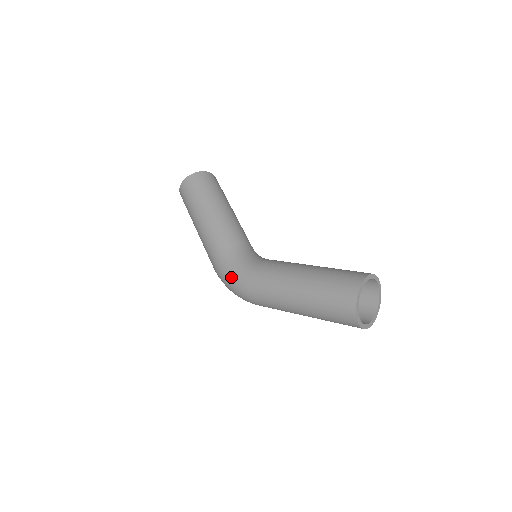
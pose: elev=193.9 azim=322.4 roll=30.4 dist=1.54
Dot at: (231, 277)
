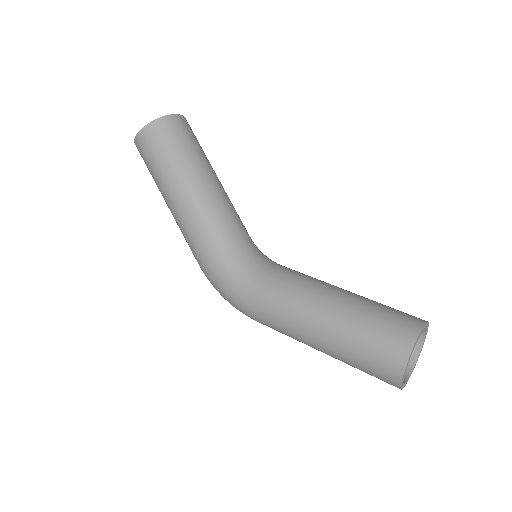
Dot at: (226, 292)
